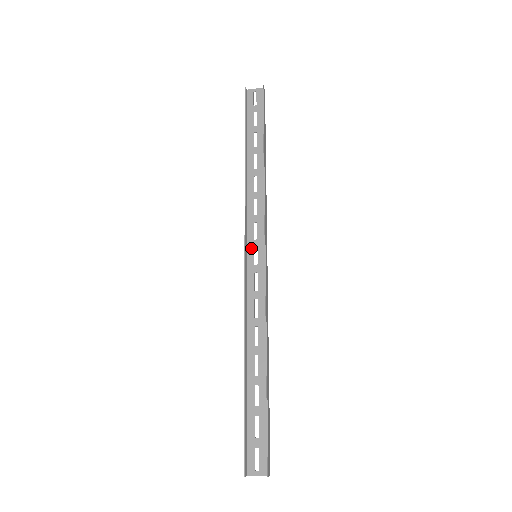
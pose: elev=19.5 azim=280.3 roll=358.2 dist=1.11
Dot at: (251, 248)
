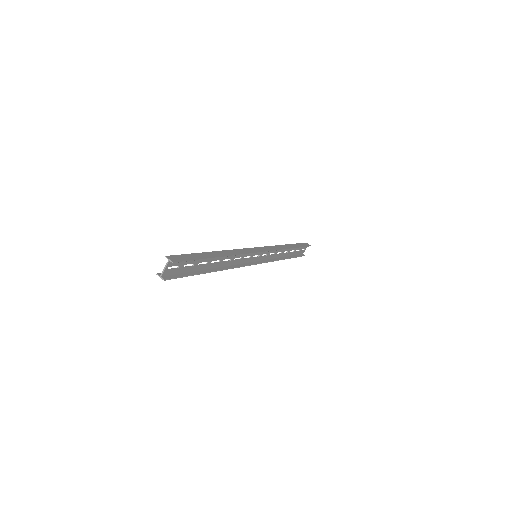
Dot at: (256, 258)
